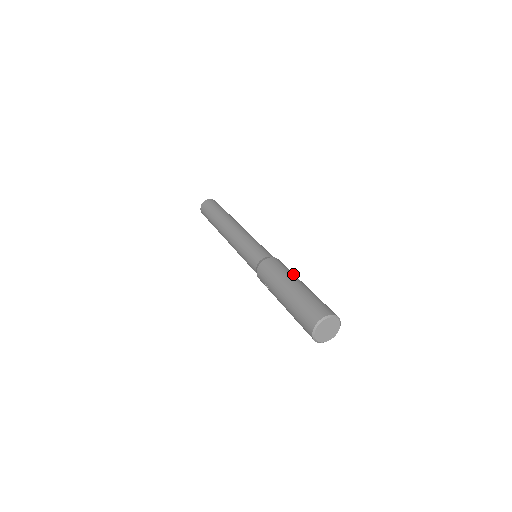
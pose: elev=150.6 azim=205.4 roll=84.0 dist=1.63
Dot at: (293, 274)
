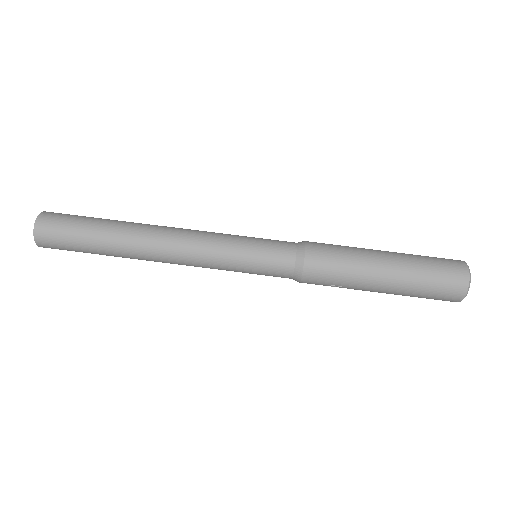
Dot at: (358, 252)
